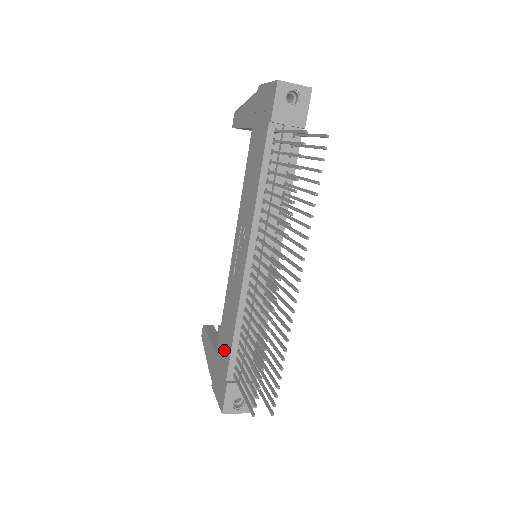
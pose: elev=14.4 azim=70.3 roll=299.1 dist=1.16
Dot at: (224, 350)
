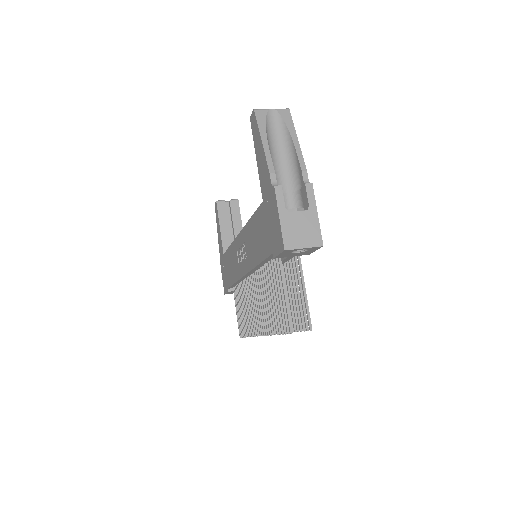
Dot at: (228, 271)
